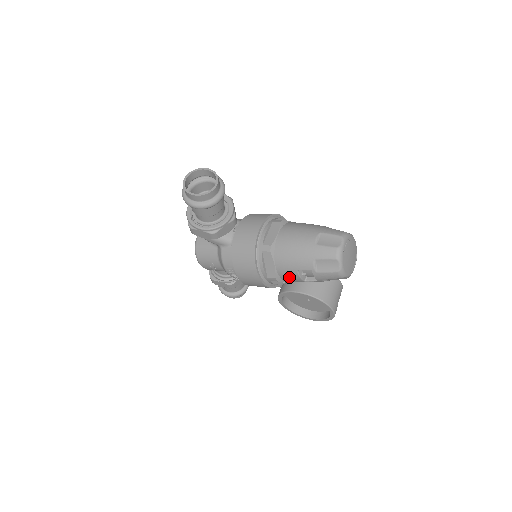
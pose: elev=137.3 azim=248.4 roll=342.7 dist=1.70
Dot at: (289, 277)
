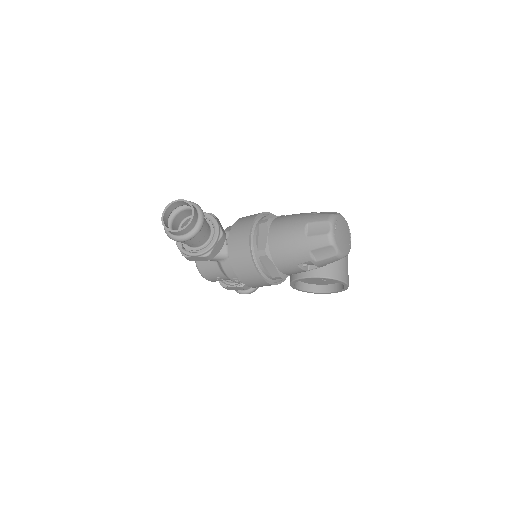
Dot at: (292, 272)
